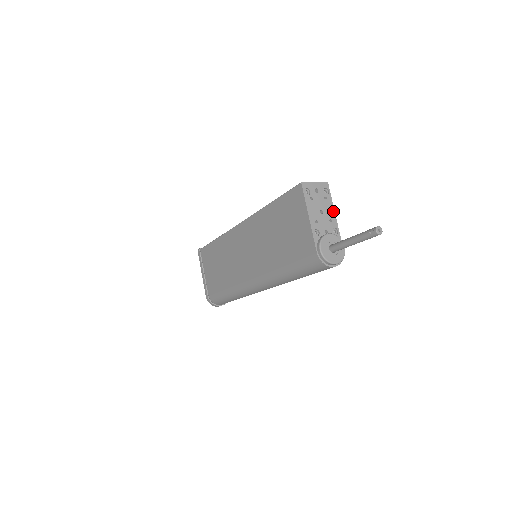
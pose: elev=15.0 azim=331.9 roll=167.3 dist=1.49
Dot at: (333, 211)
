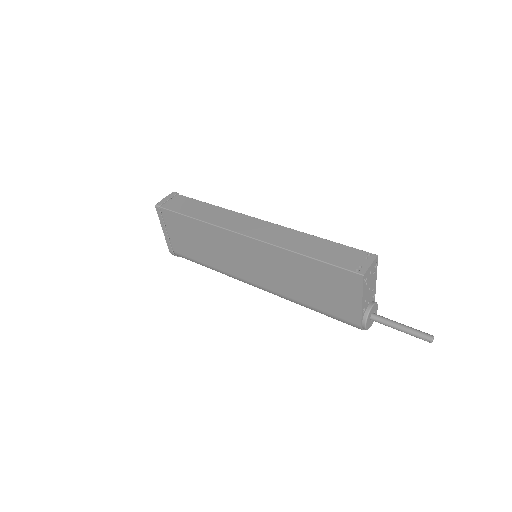
Dot at: (376, 279)
